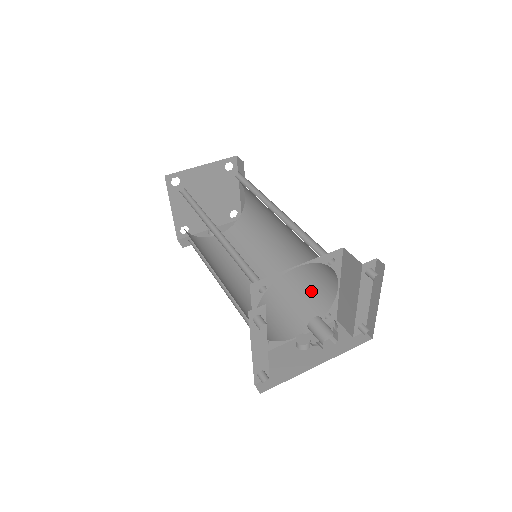
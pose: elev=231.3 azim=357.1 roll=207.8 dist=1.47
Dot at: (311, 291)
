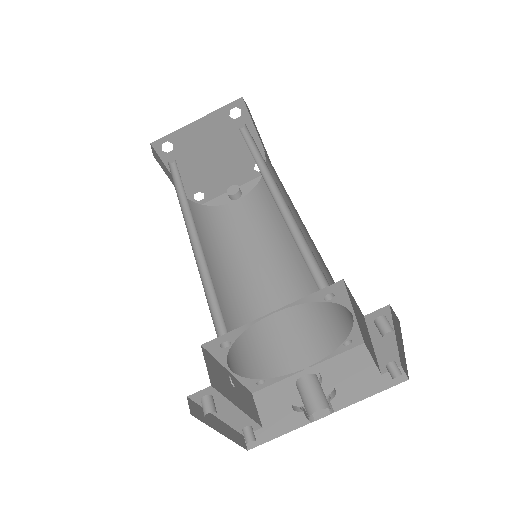
Dot at: (329, 303)
